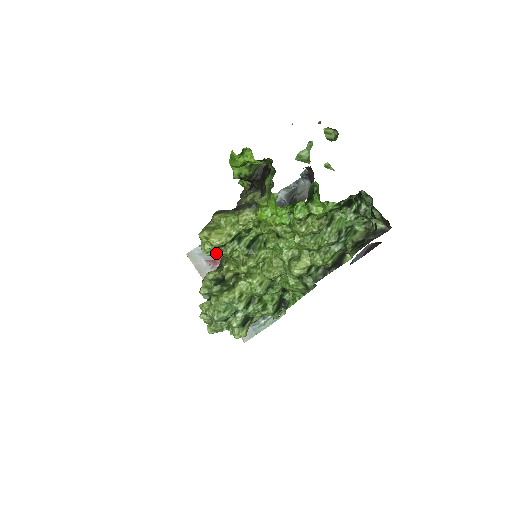
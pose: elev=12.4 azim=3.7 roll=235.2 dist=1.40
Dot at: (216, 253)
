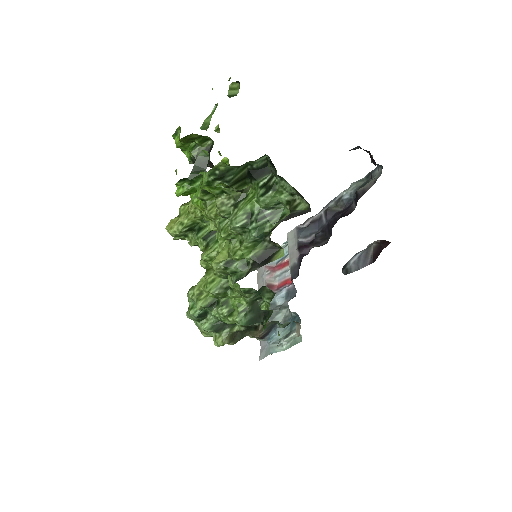
Dot at: occluded
